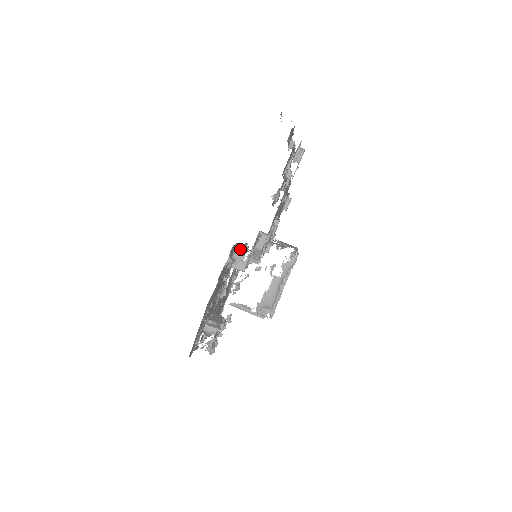
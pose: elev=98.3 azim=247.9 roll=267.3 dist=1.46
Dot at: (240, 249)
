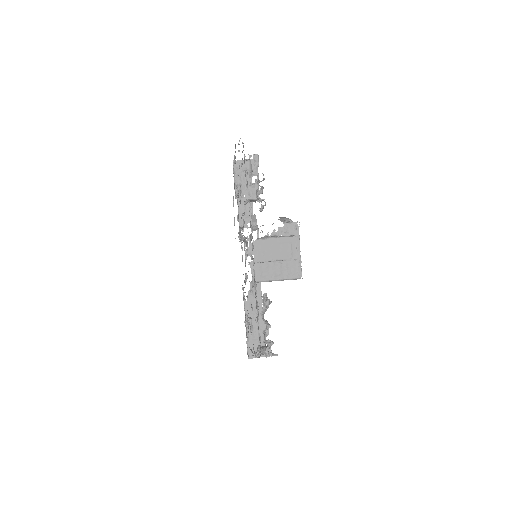
Dot at: occluded
